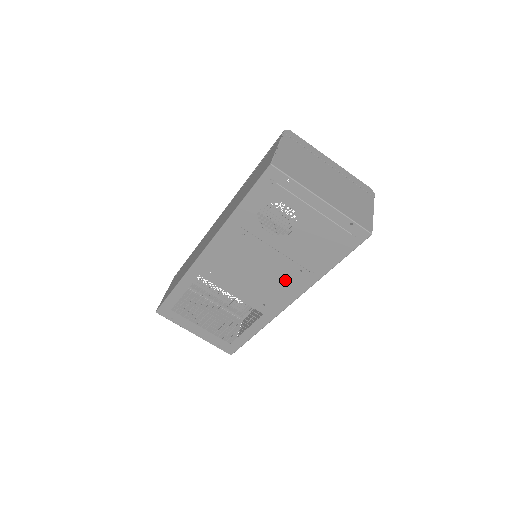
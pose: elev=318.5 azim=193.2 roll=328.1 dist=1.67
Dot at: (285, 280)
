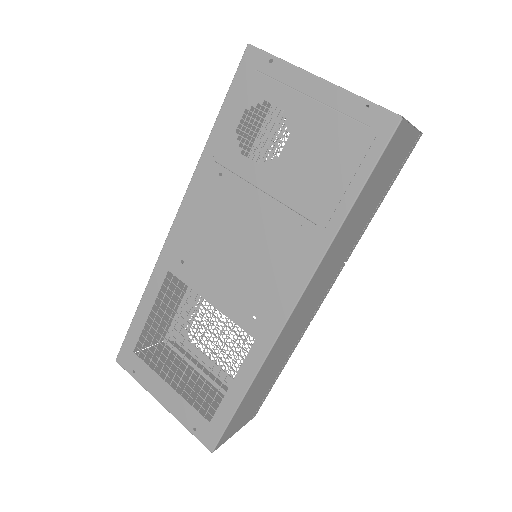
Dot at: (282, 253)
